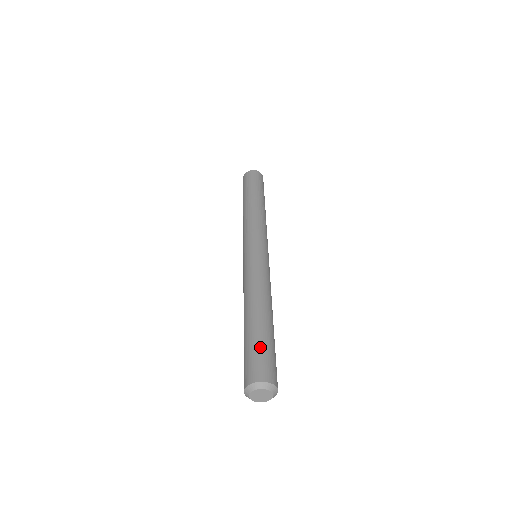
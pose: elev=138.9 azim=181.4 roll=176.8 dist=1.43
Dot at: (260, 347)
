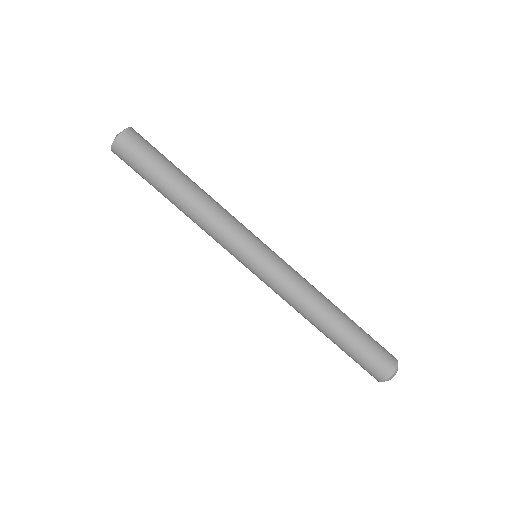
Dot at: (367, 351)
